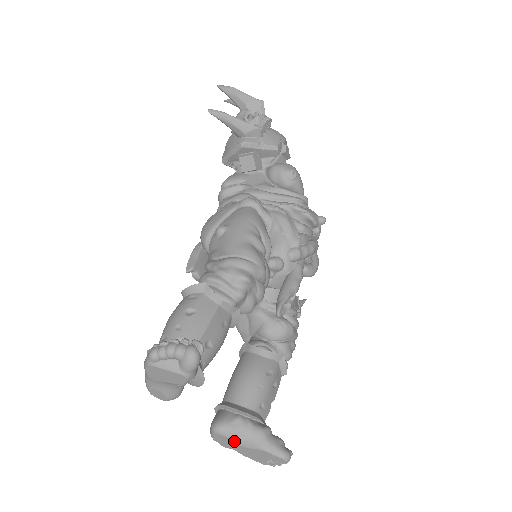
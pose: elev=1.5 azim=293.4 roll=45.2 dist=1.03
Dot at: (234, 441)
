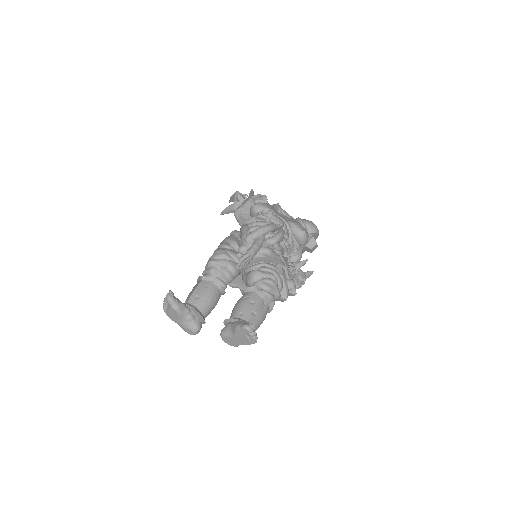
Dot at: (228, 336)
